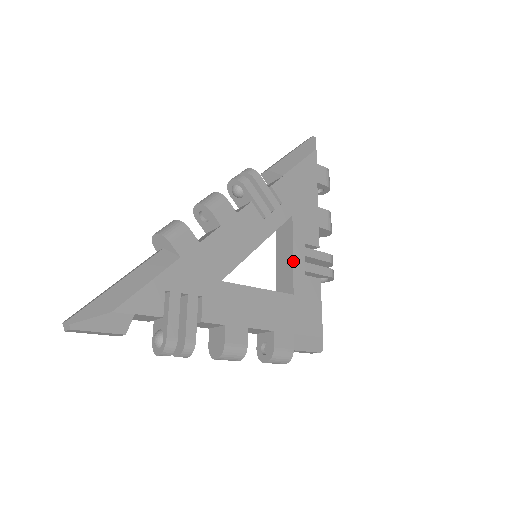
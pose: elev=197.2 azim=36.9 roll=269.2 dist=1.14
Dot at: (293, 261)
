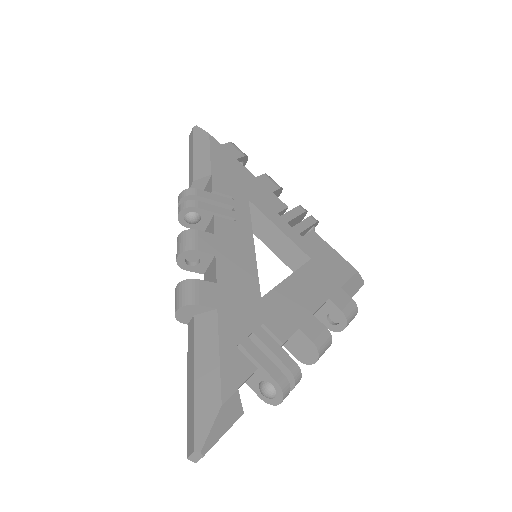
Dot at: (285, 234)
